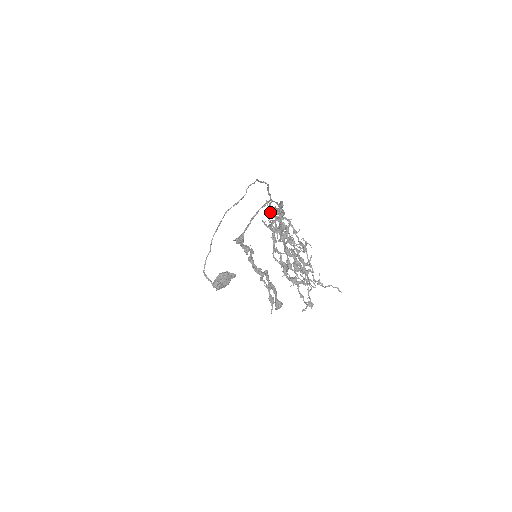
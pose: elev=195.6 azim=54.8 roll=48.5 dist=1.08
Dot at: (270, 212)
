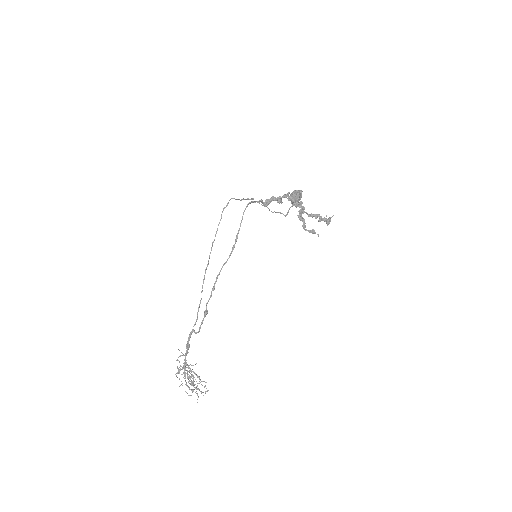
Dot at: (182, 353)
